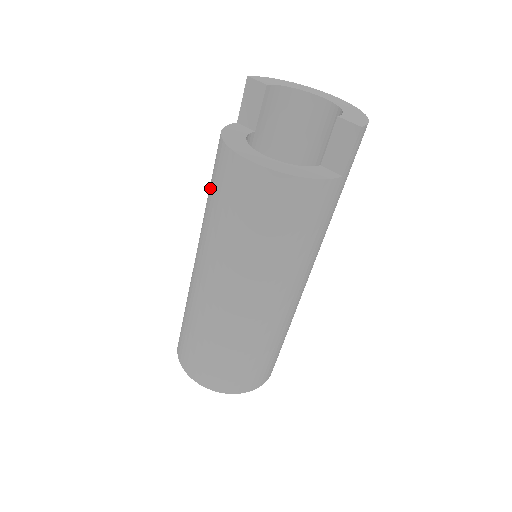
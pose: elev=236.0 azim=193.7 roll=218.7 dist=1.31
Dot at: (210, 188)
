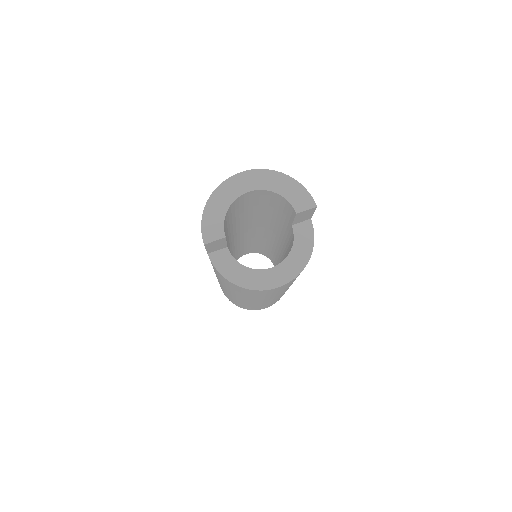
Dot at: (239, 292)
